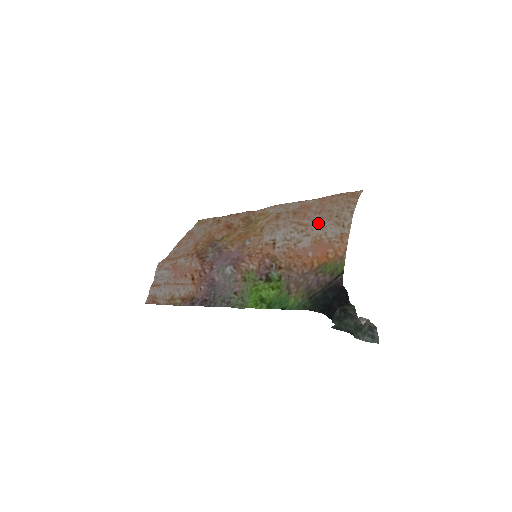
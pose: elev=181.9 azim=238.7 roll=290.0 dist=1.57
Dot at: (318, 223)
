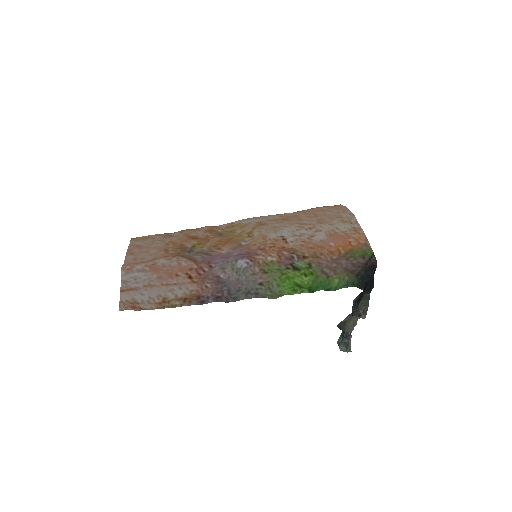
Dot at: (323, 222)
